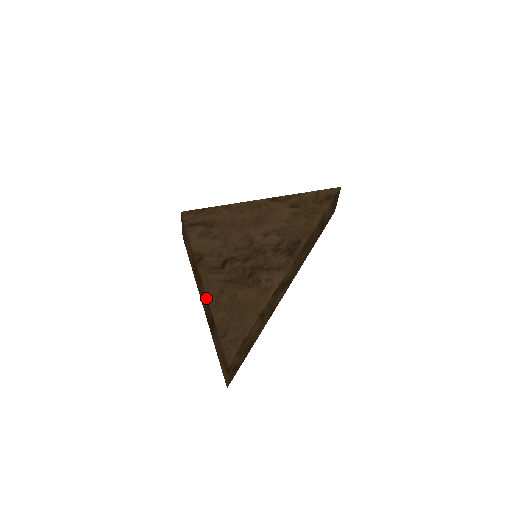
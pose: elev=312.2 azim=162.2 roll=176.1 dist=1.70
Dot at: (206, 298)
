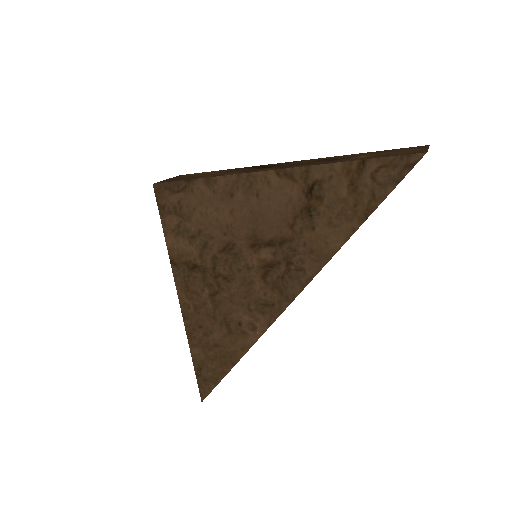
Dot at: (187, 324)
